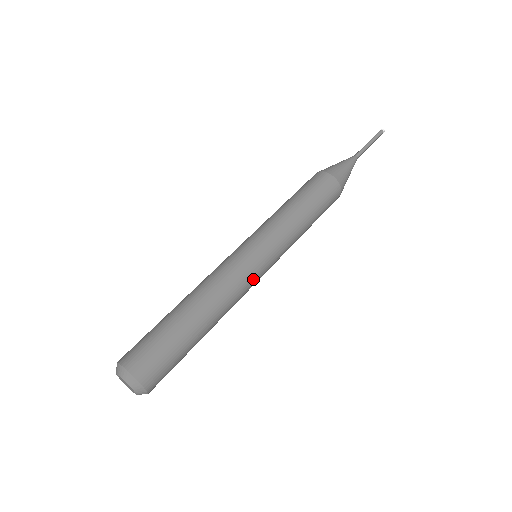
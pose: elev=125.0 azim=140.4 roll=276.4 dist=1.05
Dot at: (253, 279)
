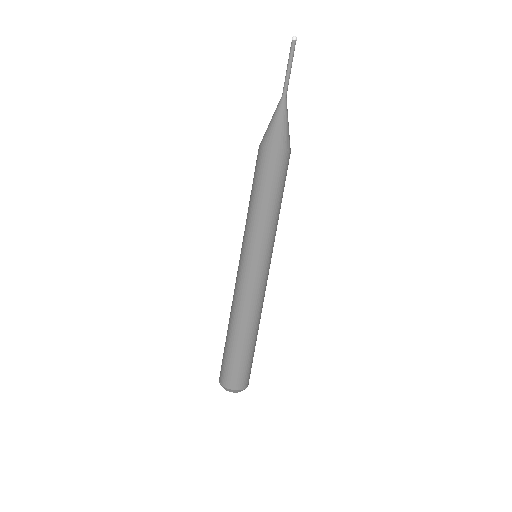
Dot at: occluded
